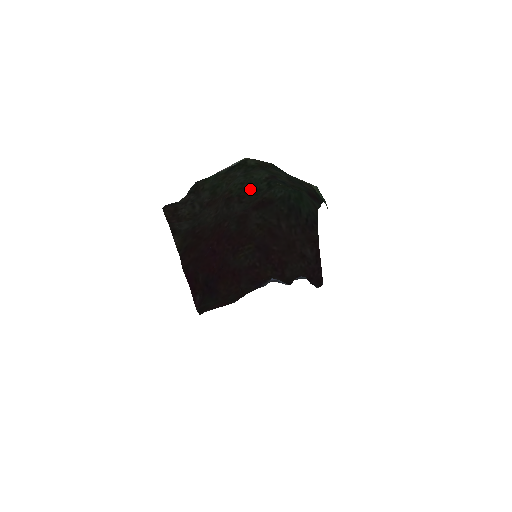
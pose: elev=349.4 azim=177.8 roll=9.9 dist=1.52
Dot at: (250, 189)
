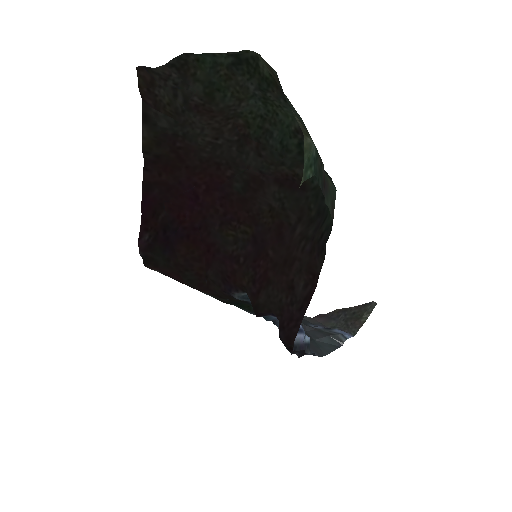
Dot at: (275, 139)
